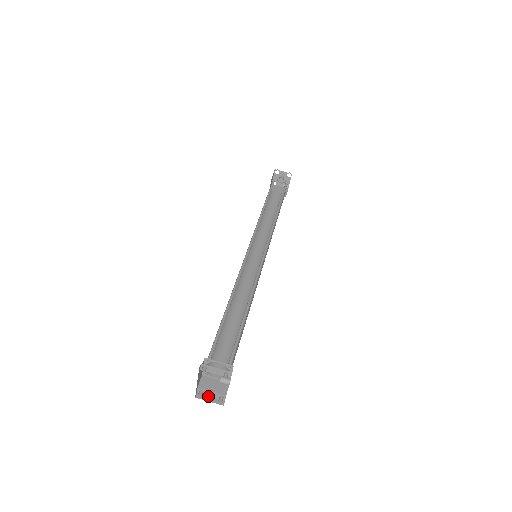
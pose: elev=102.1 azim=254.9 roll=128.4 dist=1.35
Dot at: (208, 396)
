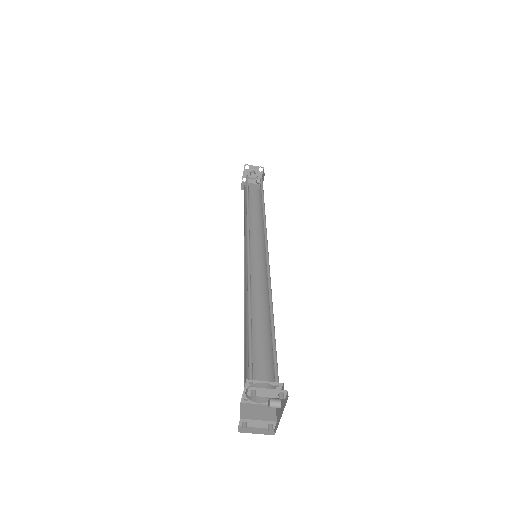
Dot at: (253, 427)
